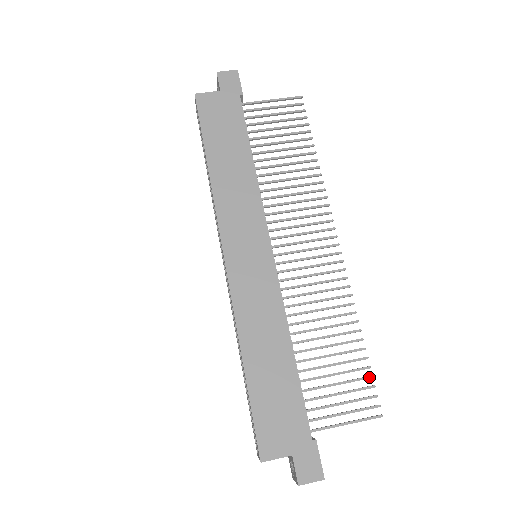
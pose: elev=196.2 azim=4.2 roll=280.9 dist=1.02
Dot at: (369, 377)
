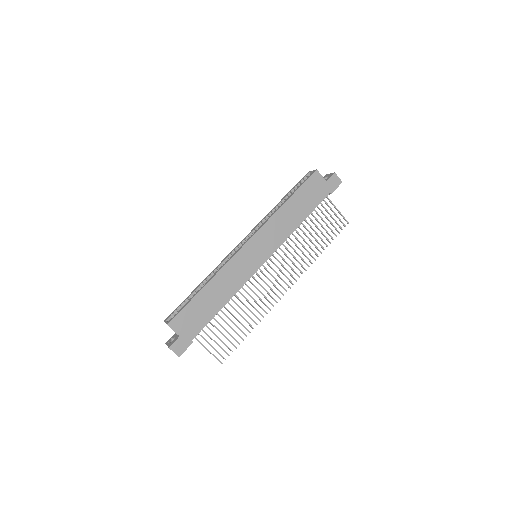
Dot at: (235, 347)
